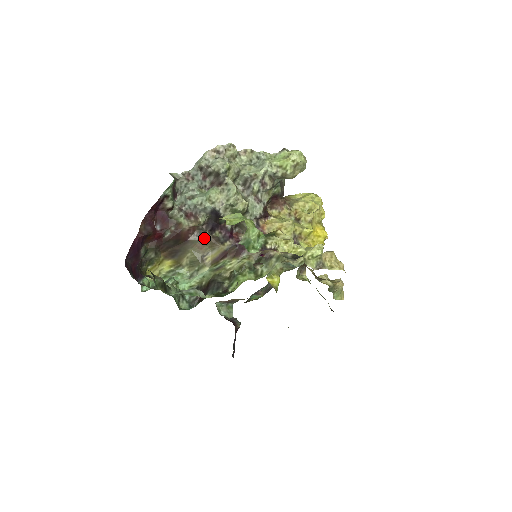
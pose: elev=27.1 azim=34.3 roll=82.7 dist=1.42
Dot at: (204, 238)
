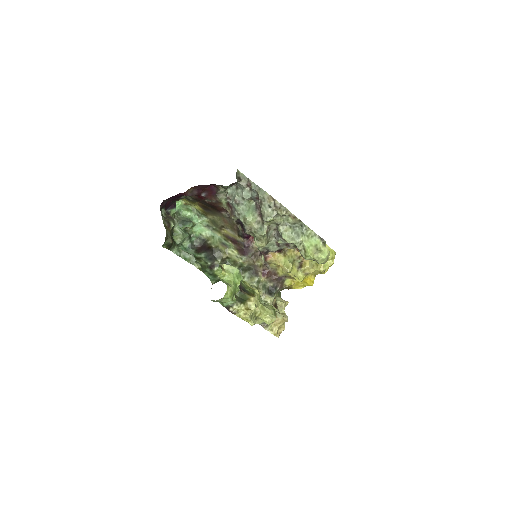
Dot at: (231, 220)
